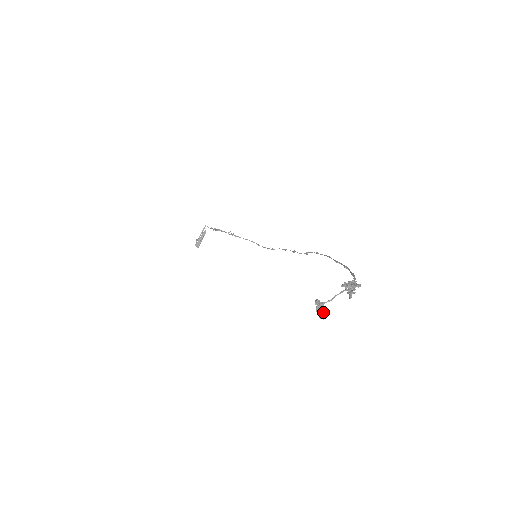
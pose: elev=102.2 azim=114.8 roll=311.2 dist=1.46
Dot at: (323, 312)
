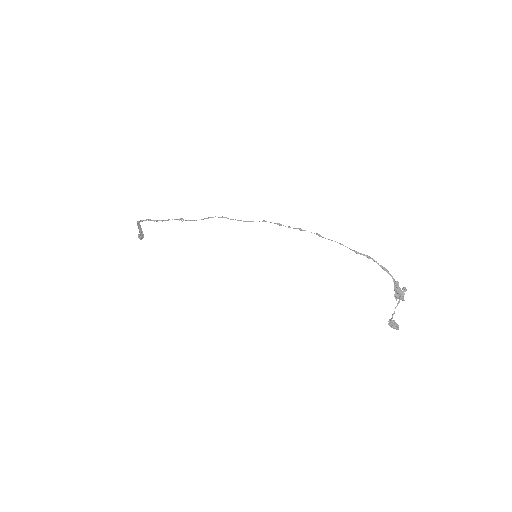
Dot at: (397, 327)
